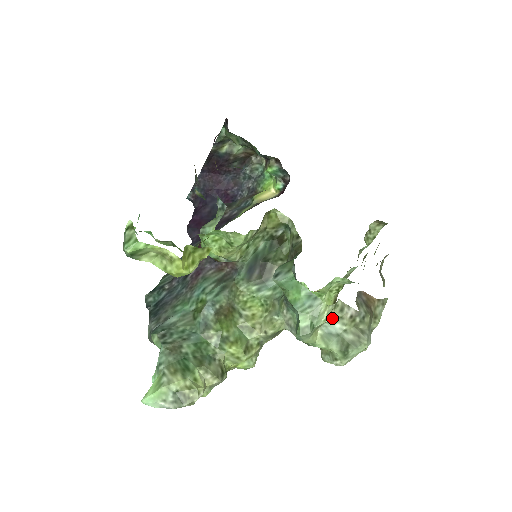
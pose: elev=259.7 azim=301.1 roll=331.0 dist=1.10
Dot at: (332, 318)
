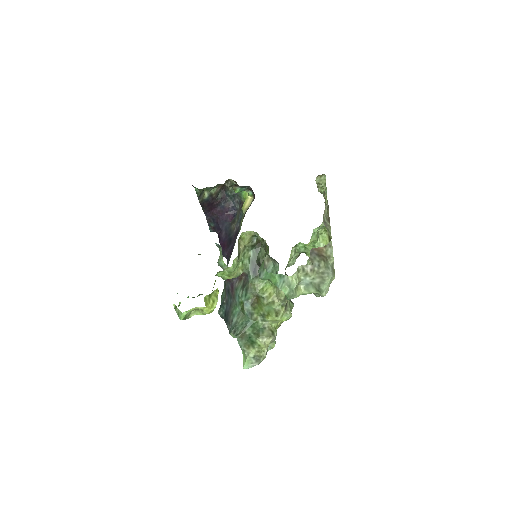
Dot at: (302, 277)
